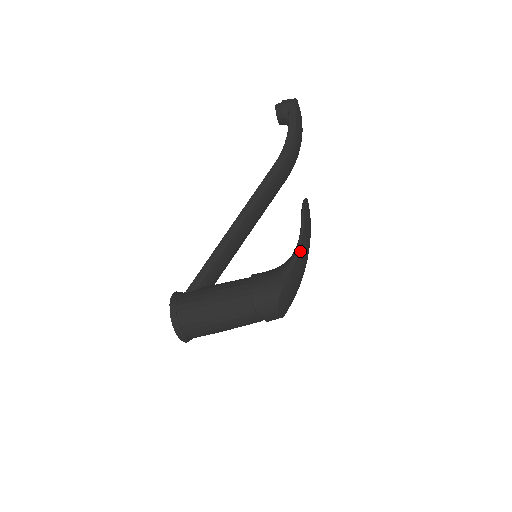
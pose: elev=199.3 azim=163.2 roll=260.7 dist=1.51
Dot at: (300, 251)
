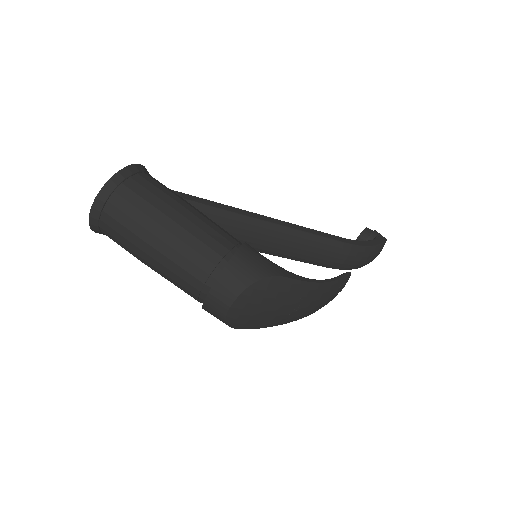
Dot at: (319, 285)
